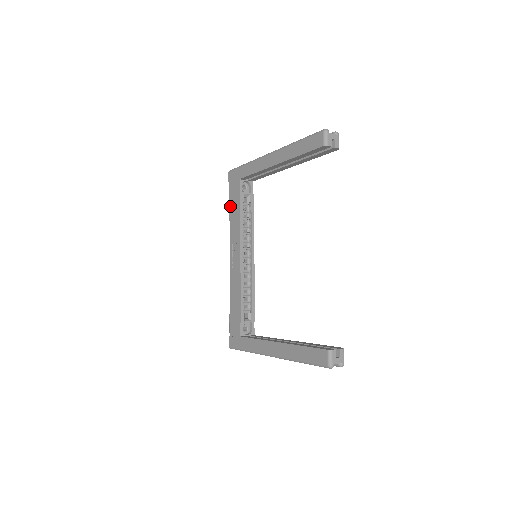
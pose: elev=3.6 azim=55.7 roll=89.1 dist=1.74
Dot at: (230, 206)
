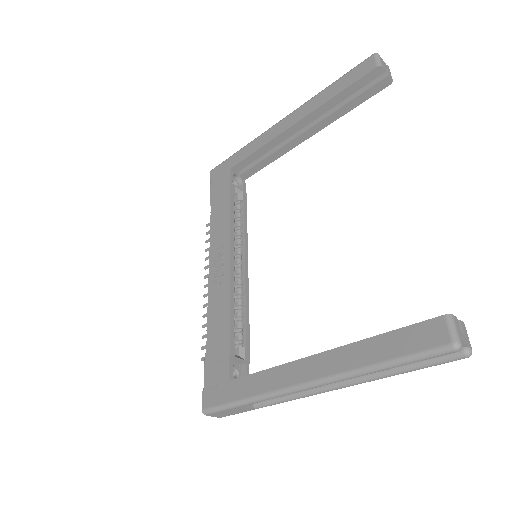
Dot at: (212, 206)
